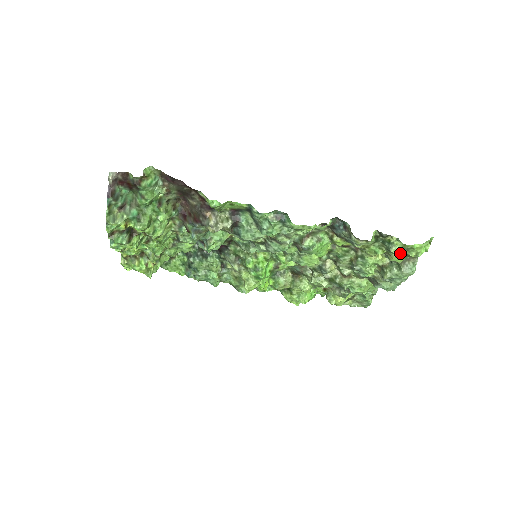
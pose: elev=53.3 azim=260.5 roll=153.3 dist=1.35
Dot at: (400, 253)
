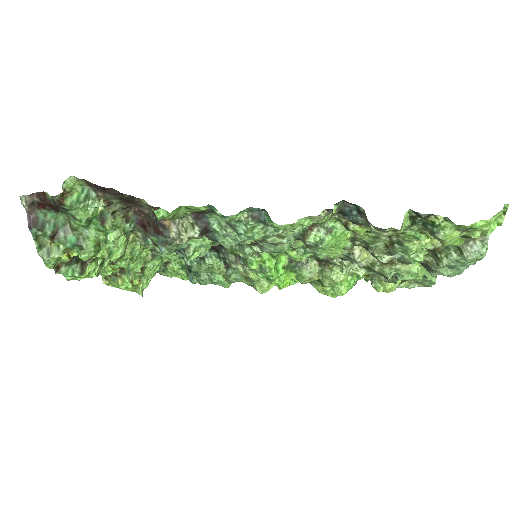
Dot at: (454, 236)
